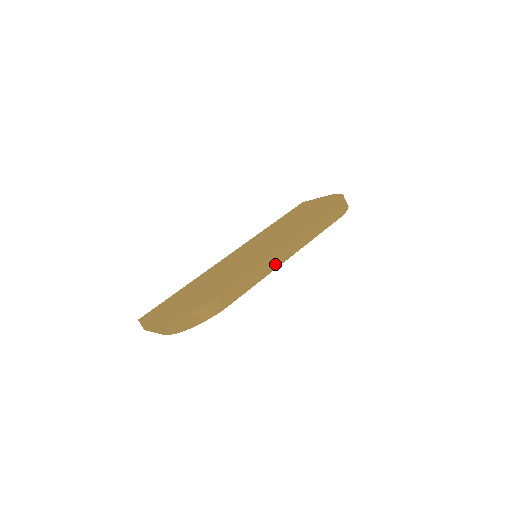
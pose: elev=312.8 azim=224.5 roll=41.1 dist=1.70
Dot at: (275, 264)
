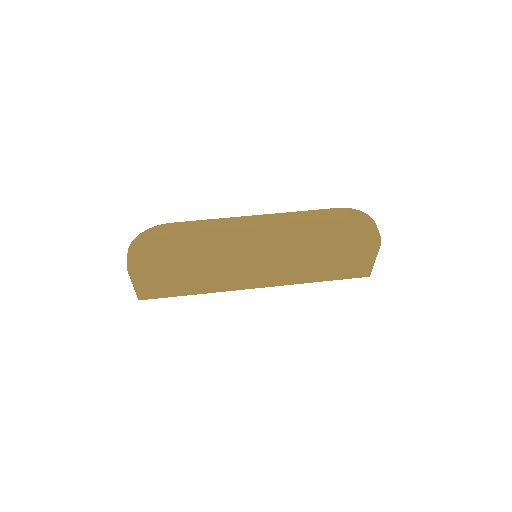
Dot at: (238, 224)
